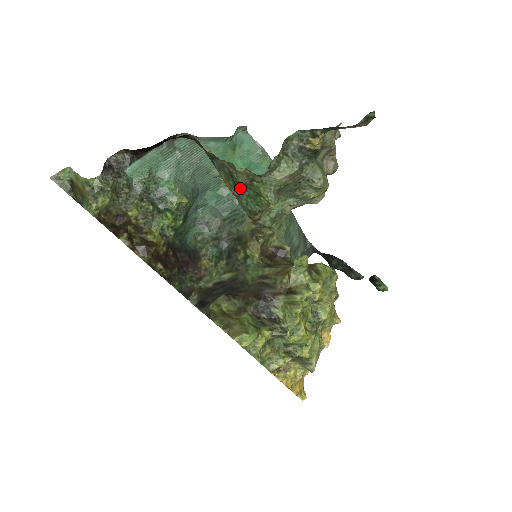
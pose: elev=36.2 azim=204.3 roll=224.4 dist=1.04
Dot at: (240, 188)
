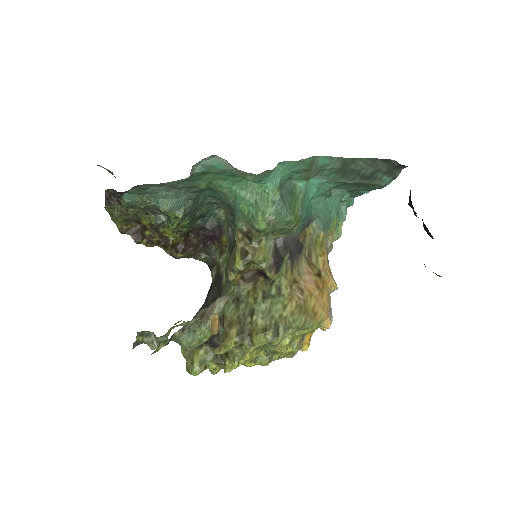
Dot at: occluded
